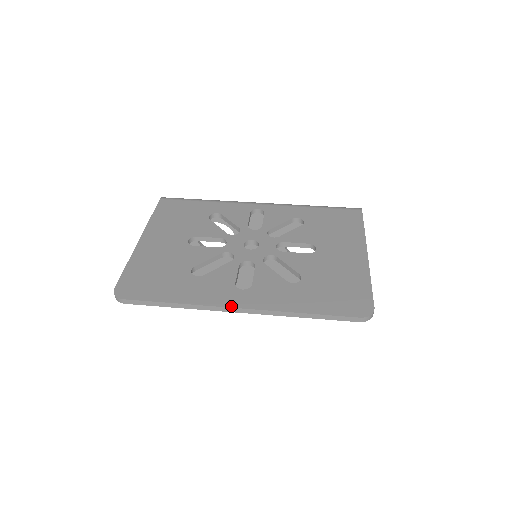
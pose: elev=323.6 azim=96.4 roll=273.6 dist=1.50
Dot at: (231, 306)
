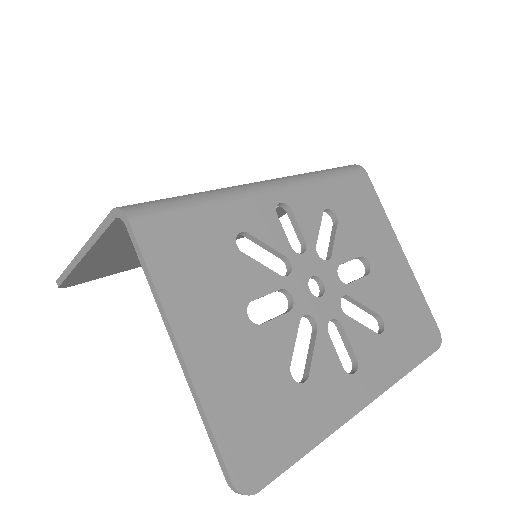
Dot at: (362, 408)
